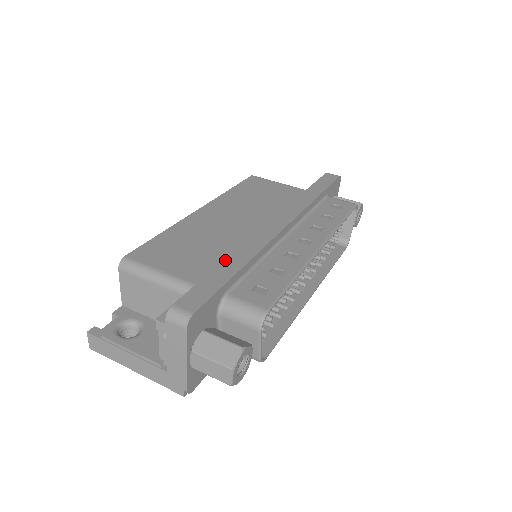
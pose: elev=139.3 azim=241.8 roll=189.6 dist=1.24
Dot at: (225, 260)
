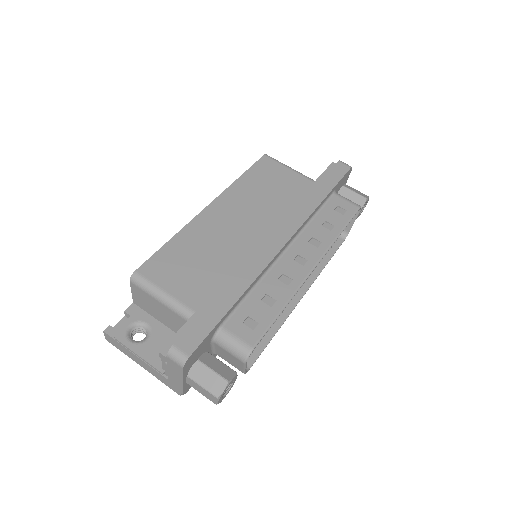
Dot at: (223, 290)
